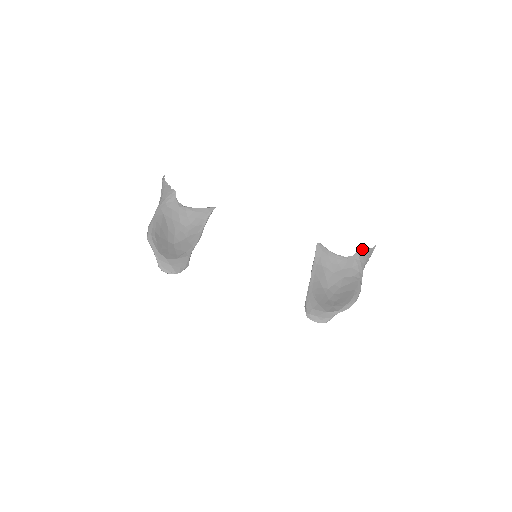
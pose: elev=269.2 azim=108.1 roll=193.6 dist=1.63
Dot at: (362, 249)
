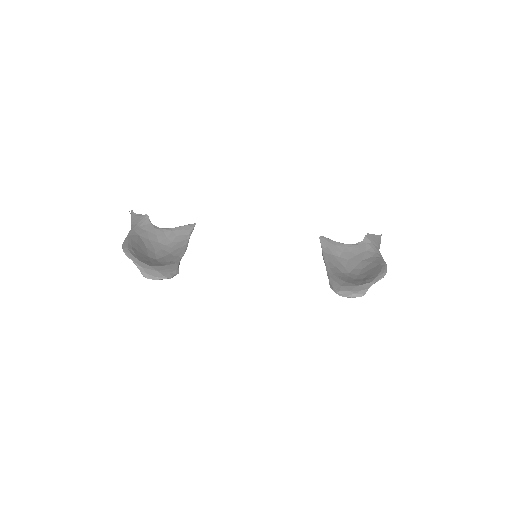
Dot at: (369, 234)
